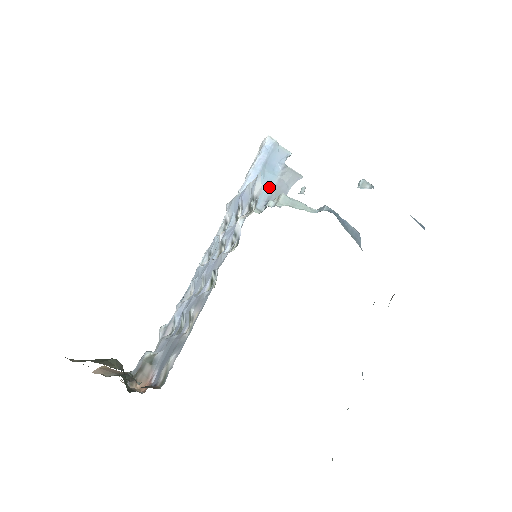
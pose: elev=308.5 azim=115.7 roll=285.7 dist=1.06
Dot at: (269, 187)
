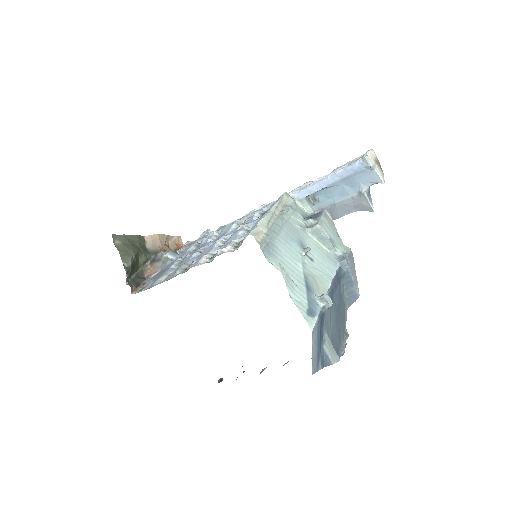
Dot at: (337, 198)
